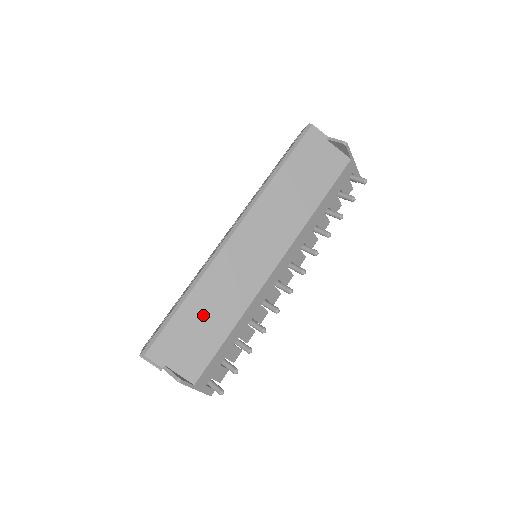
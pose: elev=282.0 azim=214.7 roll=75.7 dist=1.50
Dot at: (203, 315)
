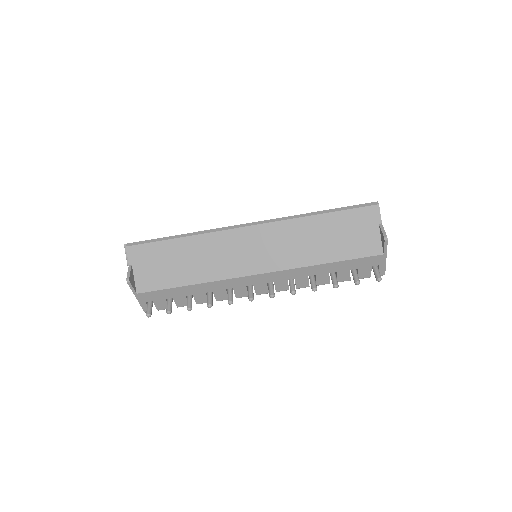
Dot at: (182, 258)
